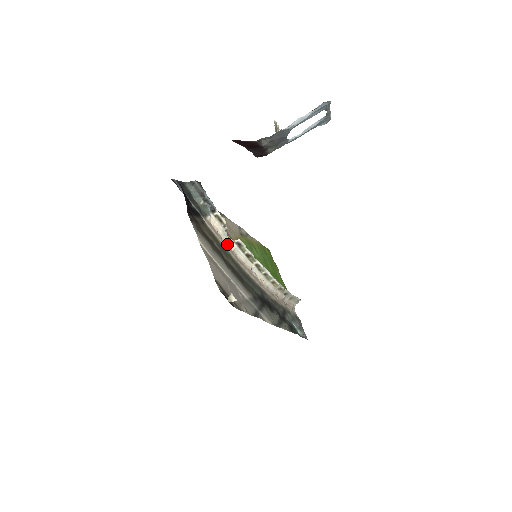
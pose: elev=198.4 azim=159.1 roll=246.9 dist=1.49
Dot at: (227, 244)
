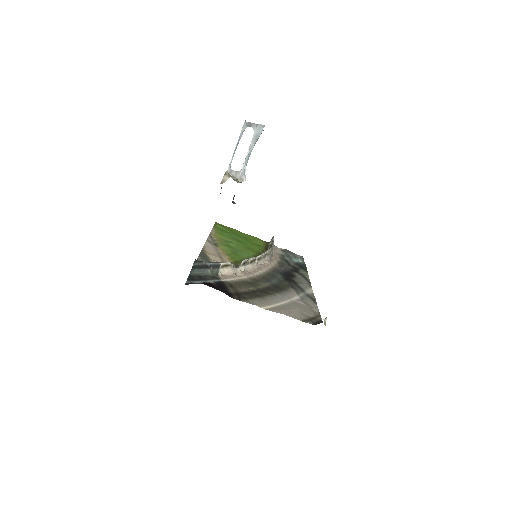
Dot at: (239, 273)
